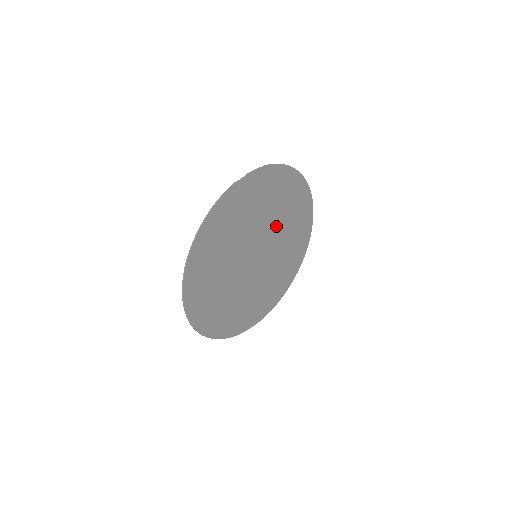
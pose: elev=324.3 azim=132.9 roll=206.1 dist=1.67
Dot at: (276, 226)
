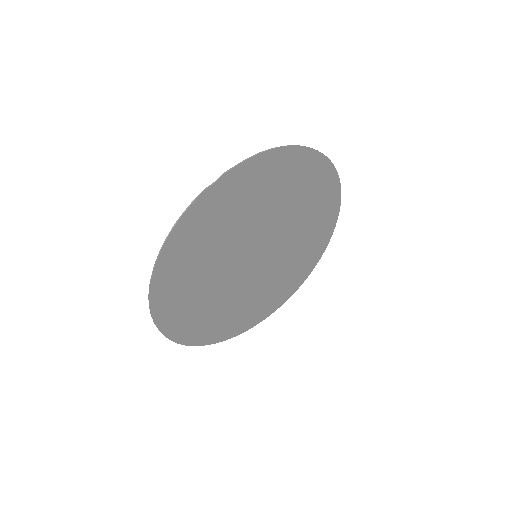
Dot at: (282, 218)
